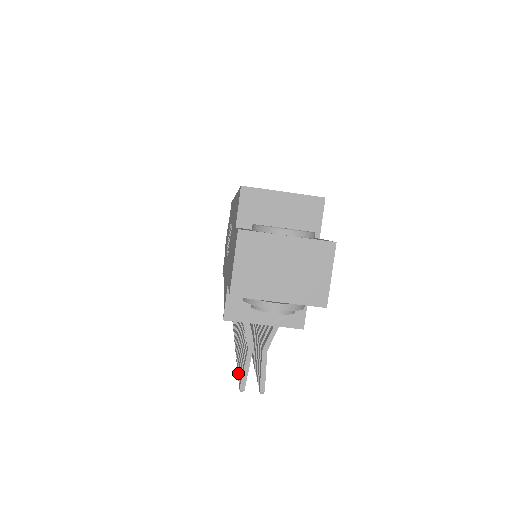
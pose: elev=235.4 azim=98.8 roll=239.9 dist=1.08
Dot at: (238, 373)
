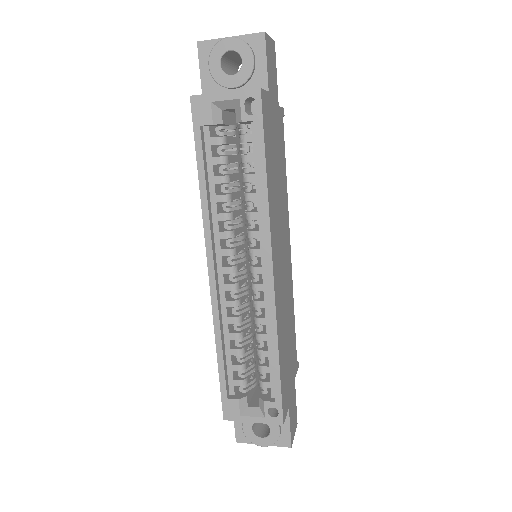
Dot at: occluded
